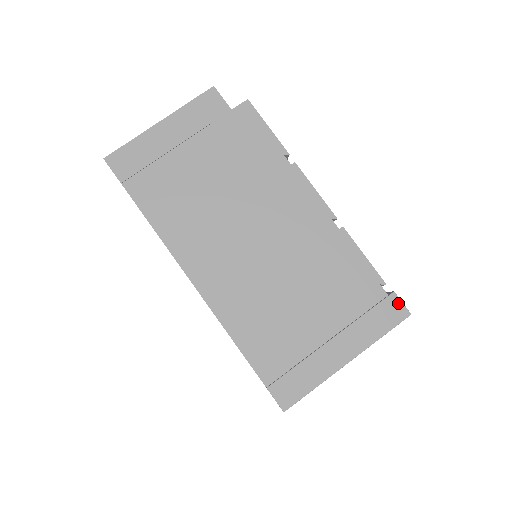
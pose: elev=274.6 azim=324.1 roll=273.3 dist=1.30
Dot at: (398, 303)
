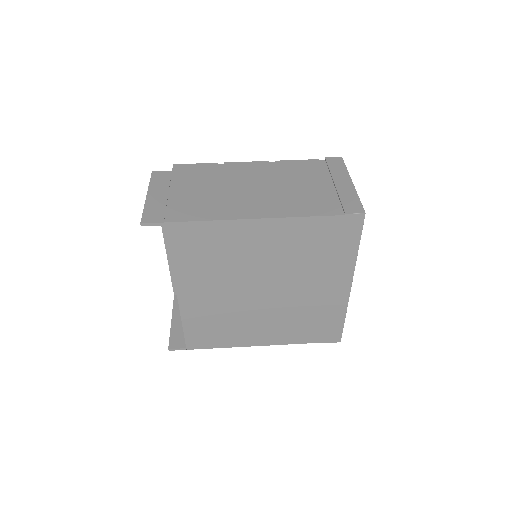
Dot at: (332, 158)
